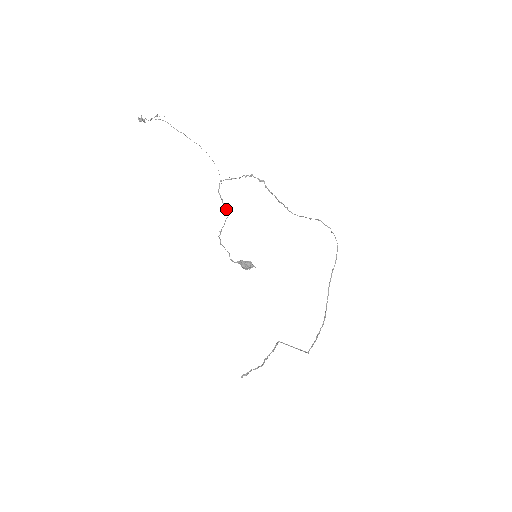
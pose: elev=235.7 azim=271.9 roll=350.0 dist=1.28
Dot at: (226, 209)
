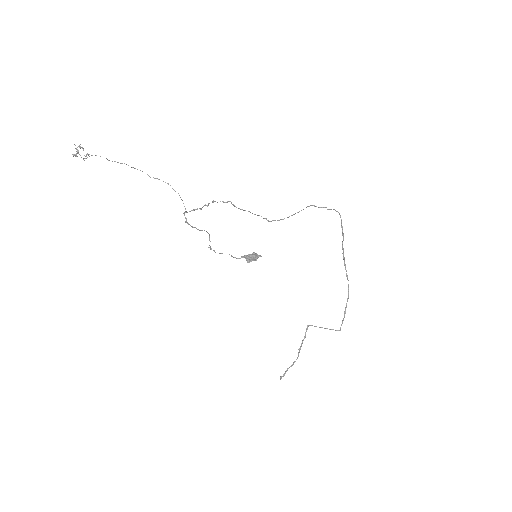
Dot at: occluded
